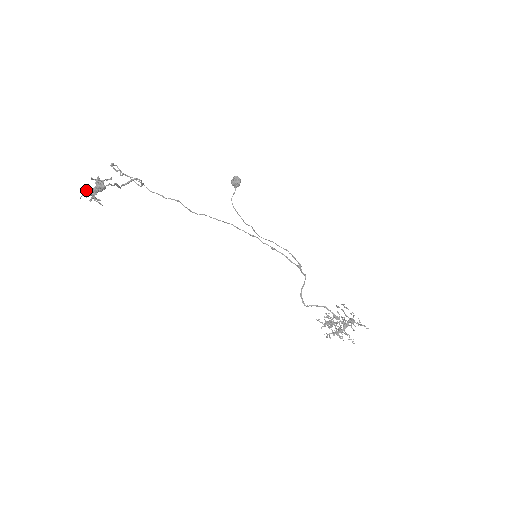
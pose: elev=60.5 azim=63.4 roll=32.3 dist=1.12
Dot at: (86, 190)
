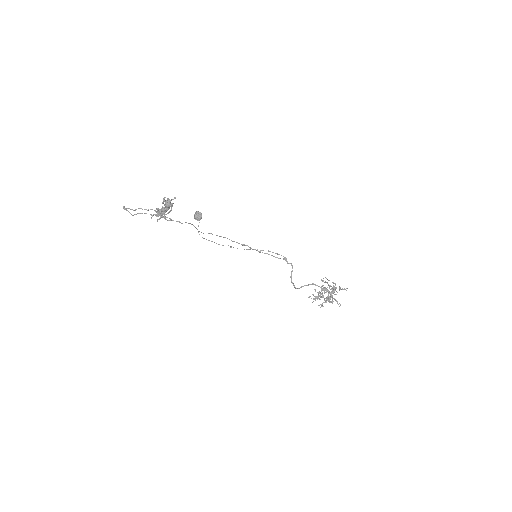
Dot at: (157, 211)
